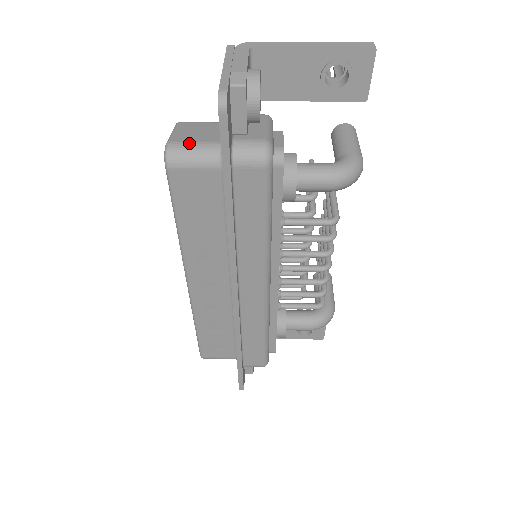
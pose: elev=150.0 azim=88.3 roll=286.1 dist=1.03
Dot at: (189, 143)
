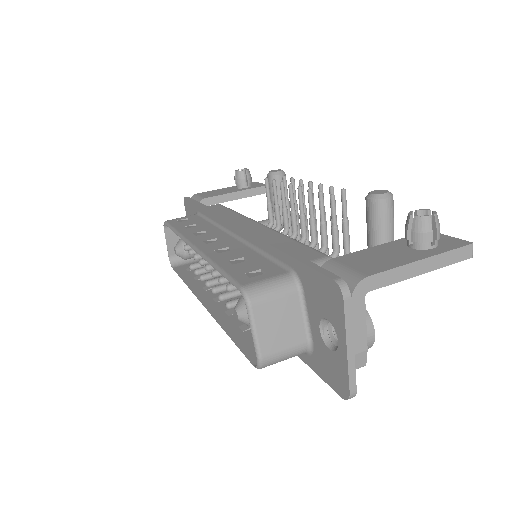
Dot at: (281, 354)
